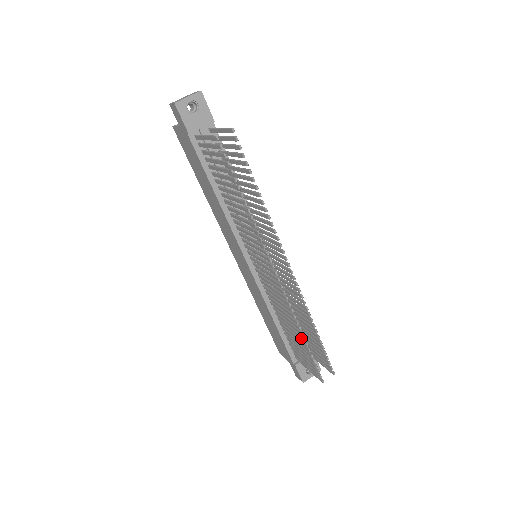
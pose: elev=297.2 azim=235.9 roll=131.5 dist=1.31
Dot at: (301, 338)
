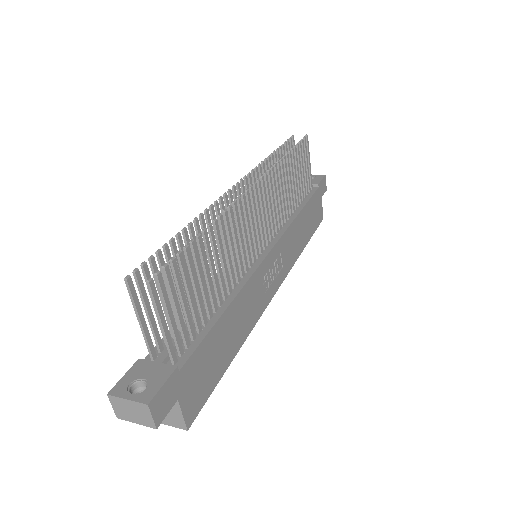
Dot at: (184, 239)
